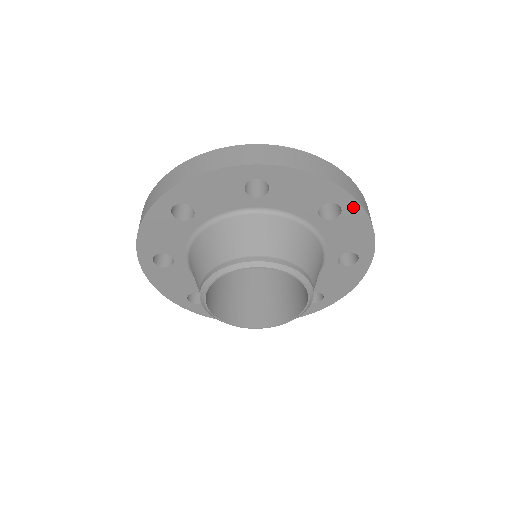
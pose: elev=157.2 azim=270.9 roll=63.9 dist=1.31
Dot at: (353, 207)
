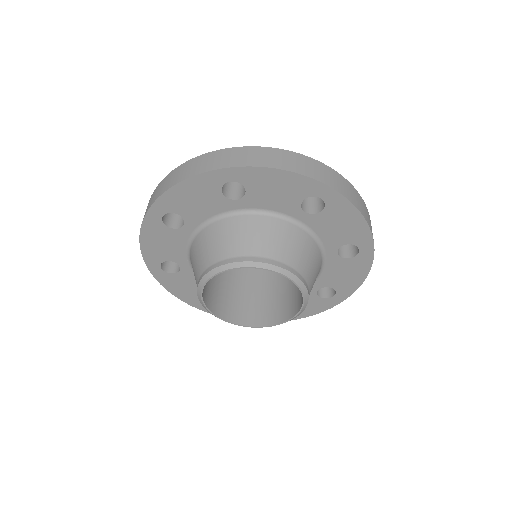
Dot at: (335, 198)
